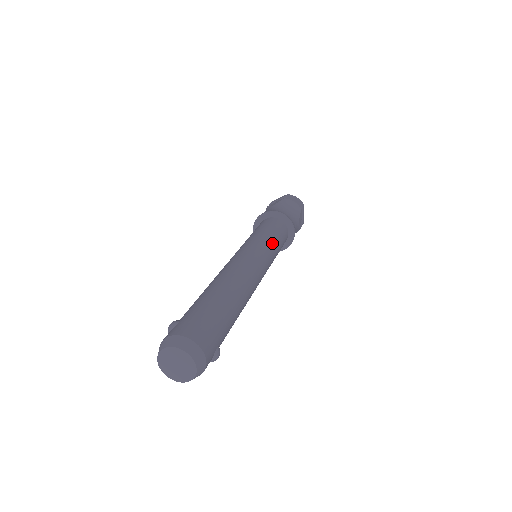
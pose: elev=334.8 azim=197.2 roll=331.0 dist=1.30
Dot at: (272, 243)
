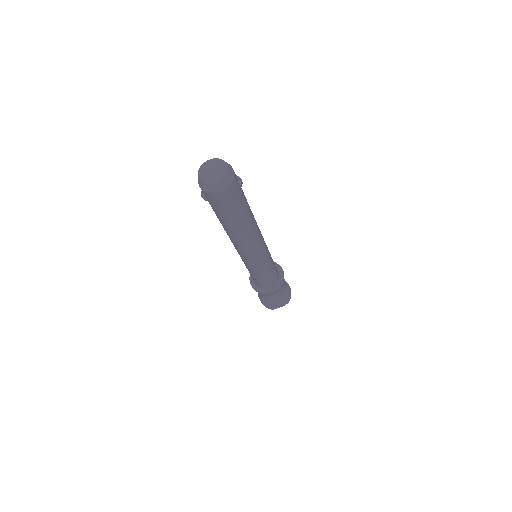
Dot at: occluded
